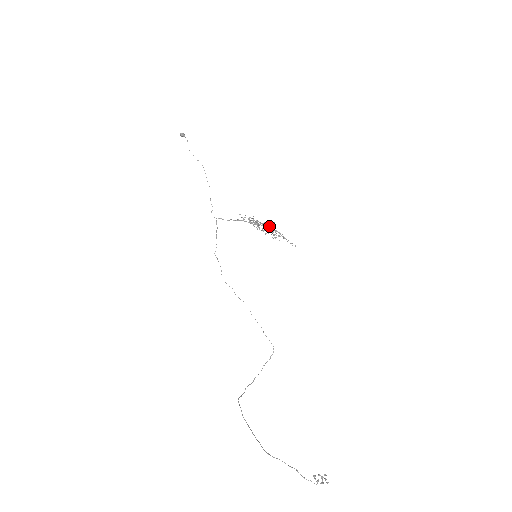
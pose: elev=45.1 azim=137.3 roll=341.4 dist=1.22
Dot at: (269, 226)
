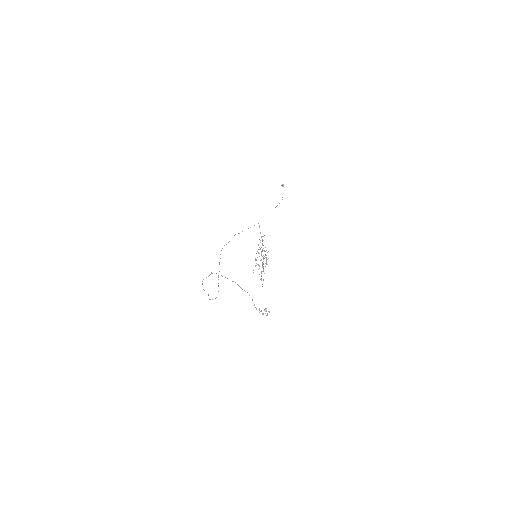
Dot at: (263, 261)
